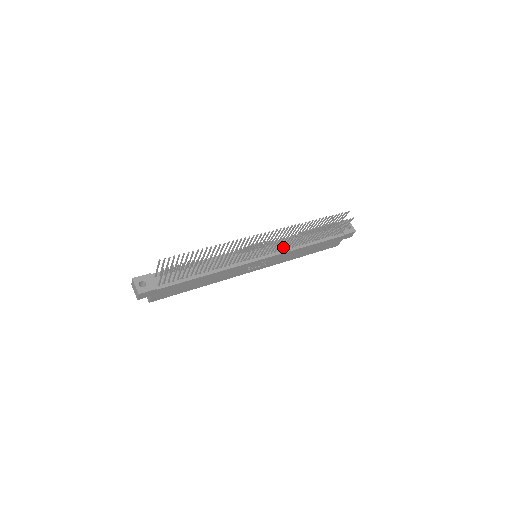
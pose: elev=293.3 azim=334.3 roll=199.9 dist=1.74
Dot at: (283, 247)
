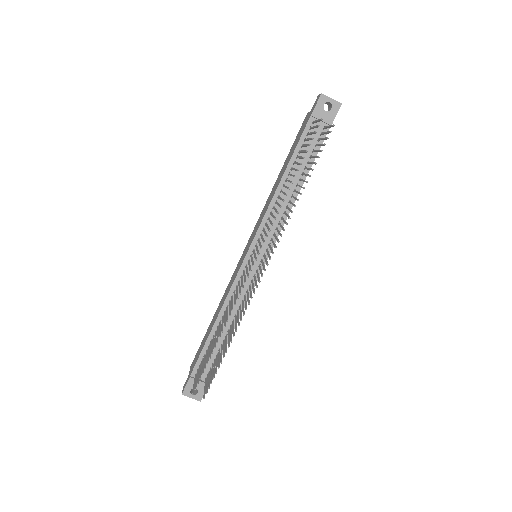
Dot at: occluded
